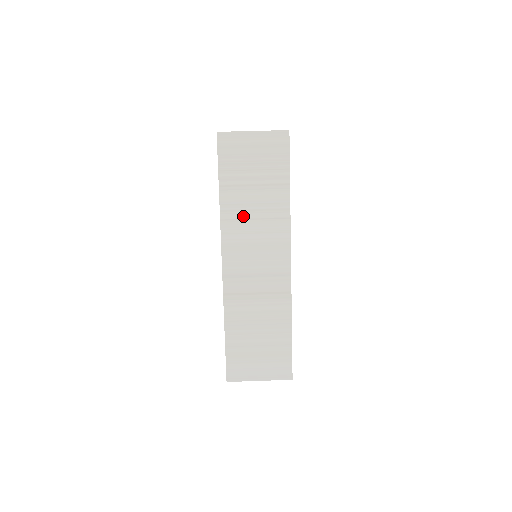
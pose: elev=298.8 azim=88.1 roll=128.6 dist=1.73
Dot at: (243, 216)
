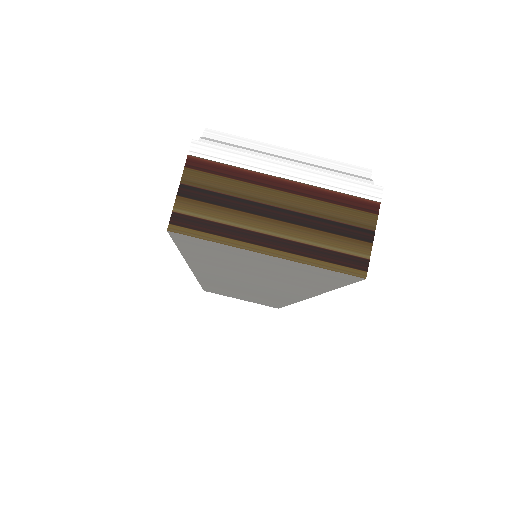
Dot at: (230, 274)
